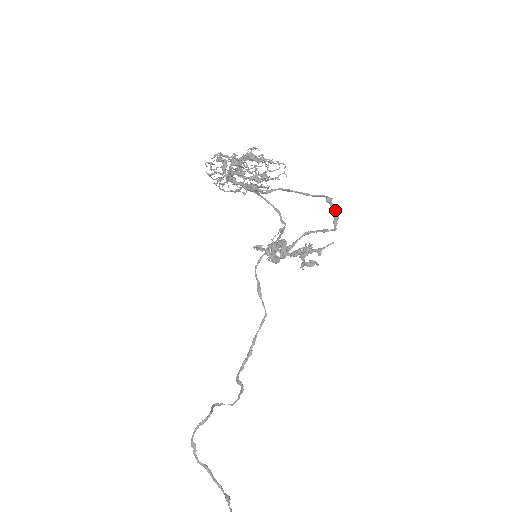
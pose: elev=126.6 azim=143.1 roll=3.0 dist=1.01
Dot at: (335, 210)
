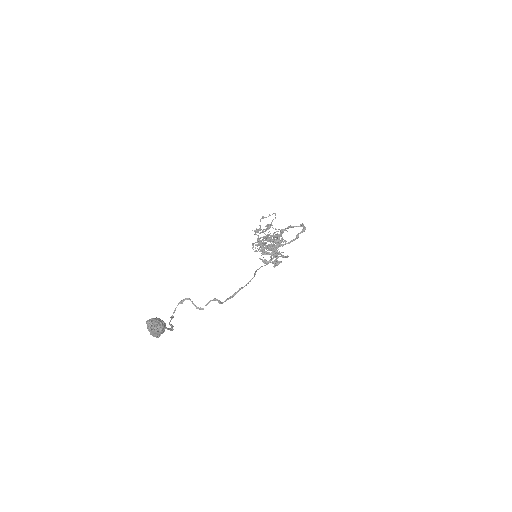
Dot at: (304, 226)
